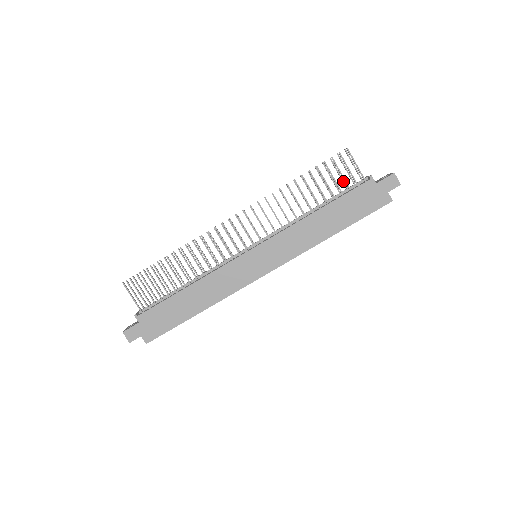
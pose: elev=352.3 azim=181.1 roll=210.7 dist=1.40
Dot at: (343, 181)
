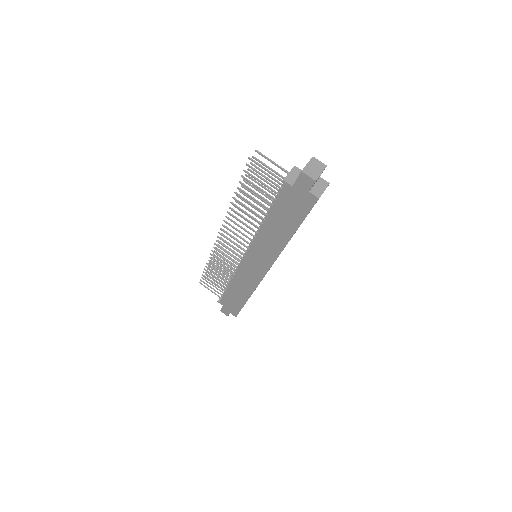
Dot at: (275, 180)
